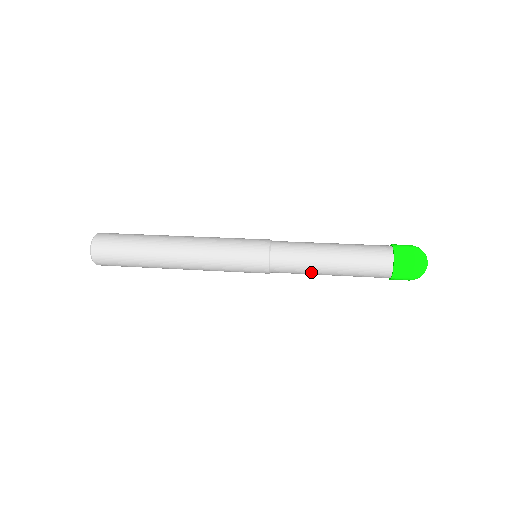
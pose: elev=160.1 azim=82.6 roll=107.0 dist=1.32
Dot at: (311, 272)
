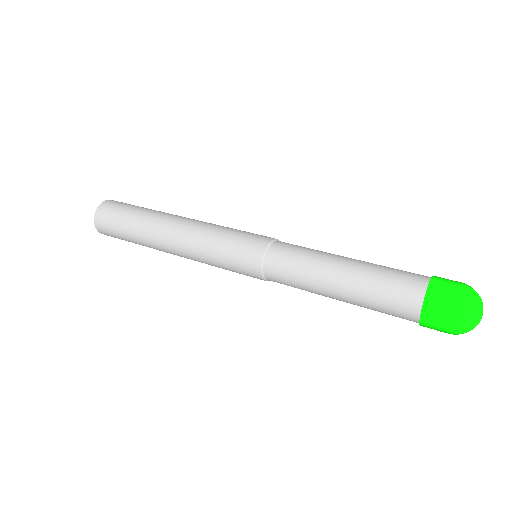
Dot at: (316, 293)
